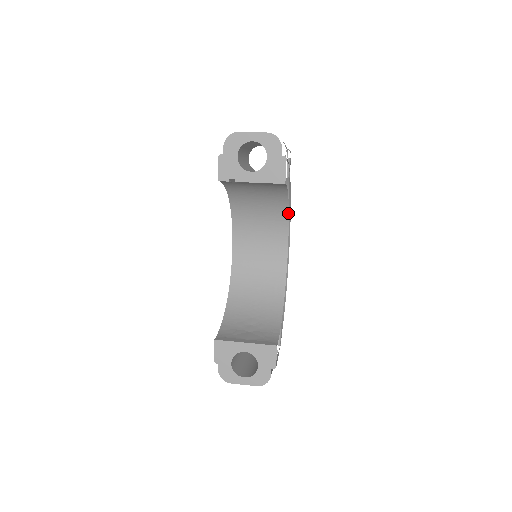
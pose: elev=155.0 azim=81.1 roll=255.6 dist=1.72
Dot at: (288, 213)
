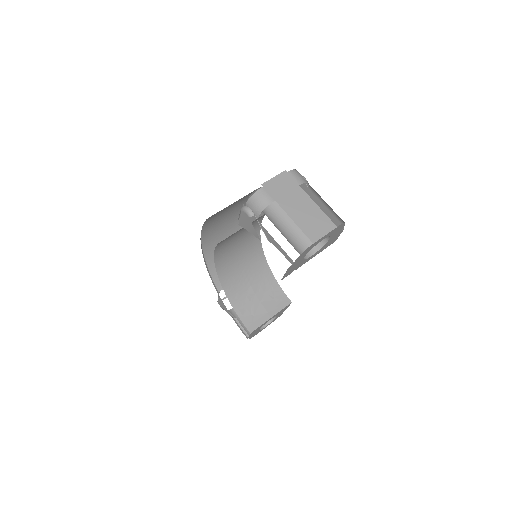
Dot at: occluded
